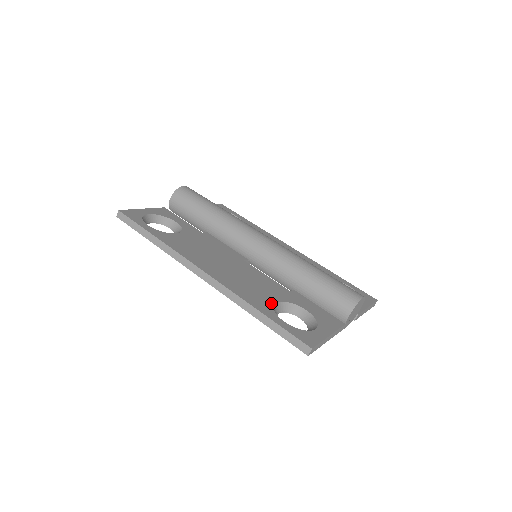
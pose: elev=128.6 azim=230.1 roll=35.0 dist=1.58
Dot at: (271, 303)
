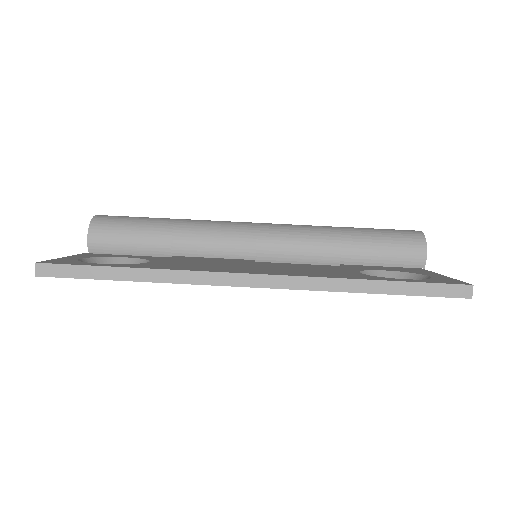
Dot at: (359, 274)
